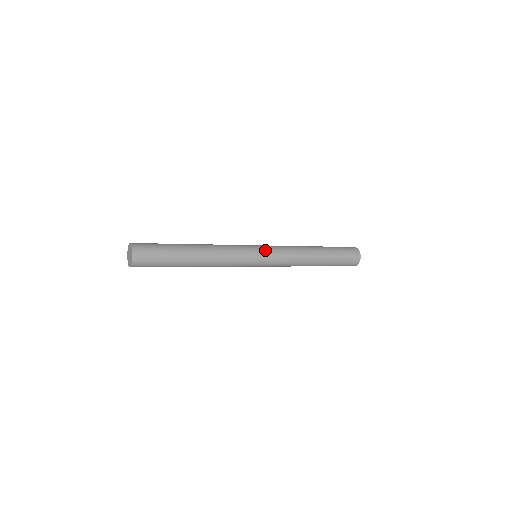
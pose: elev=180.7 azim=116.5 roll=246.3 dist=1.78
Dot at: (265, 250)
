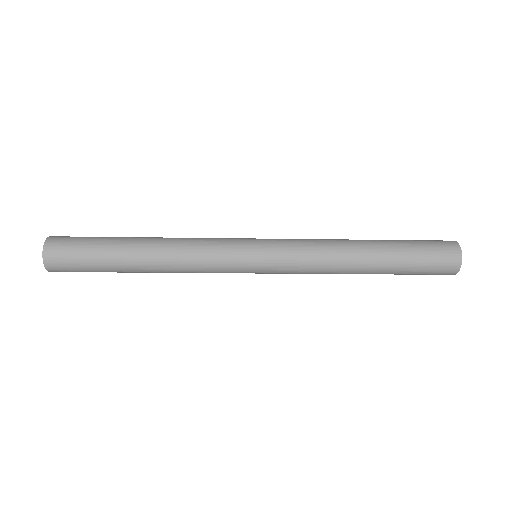
Dot at: (265, 239)
